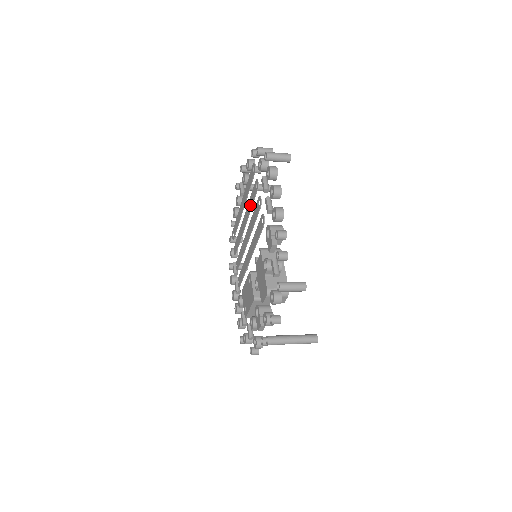
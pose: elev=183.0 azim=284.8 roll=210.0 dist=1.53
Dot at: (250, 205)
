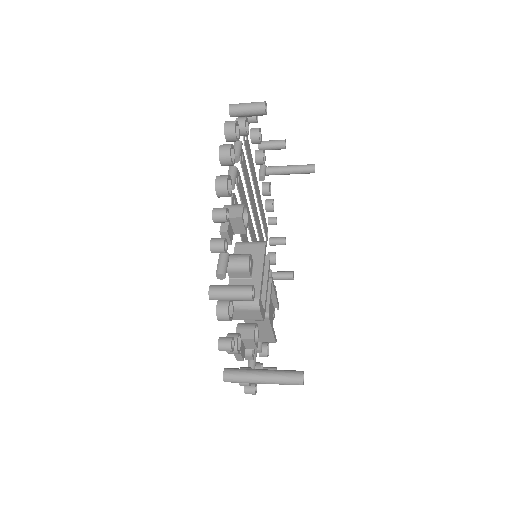
Dot at: (247, 187)
